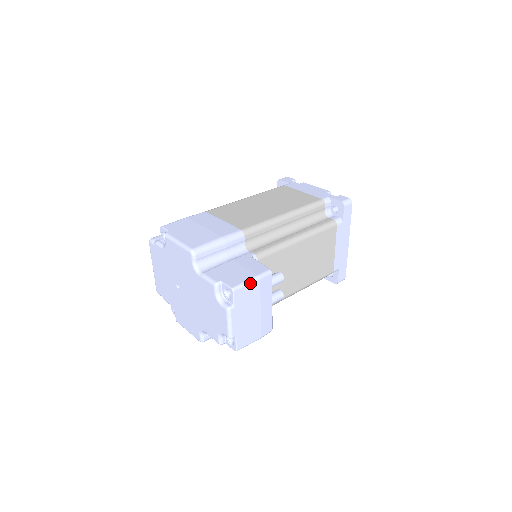
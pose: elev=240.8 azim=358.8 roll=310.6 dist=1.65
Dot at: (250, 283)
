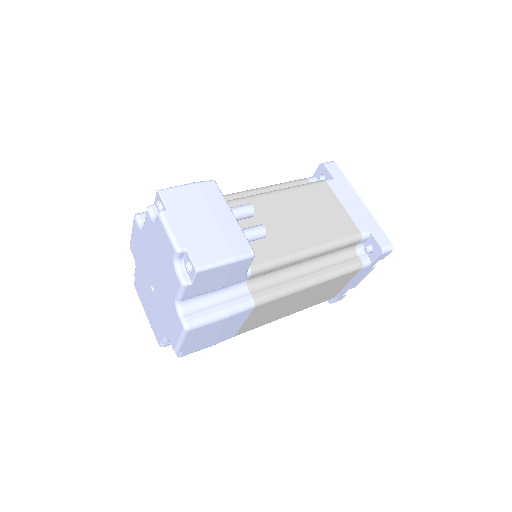
Dot at: (182, 186)
